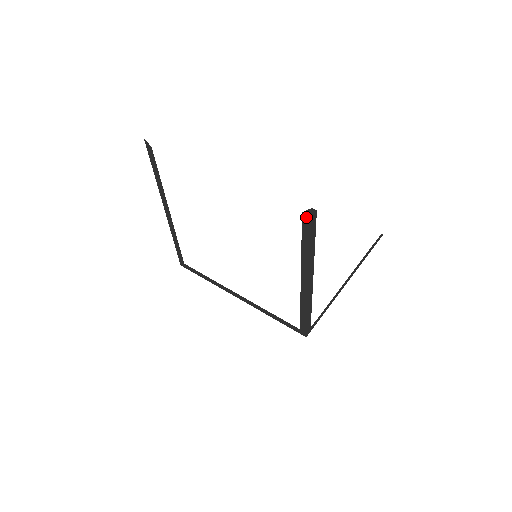
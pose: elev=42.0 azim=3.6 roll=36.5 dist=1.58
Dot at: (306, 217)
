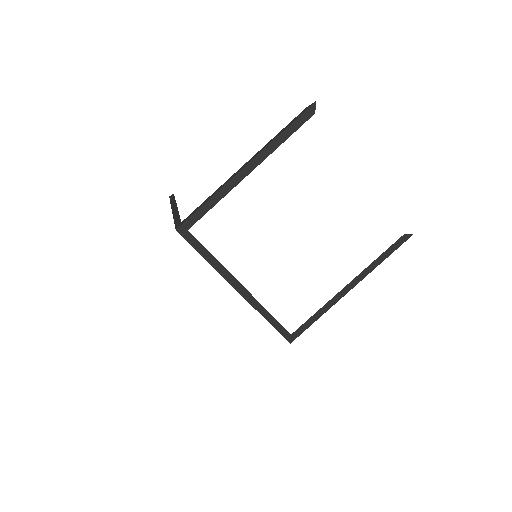
Dot at: (403, 238)
